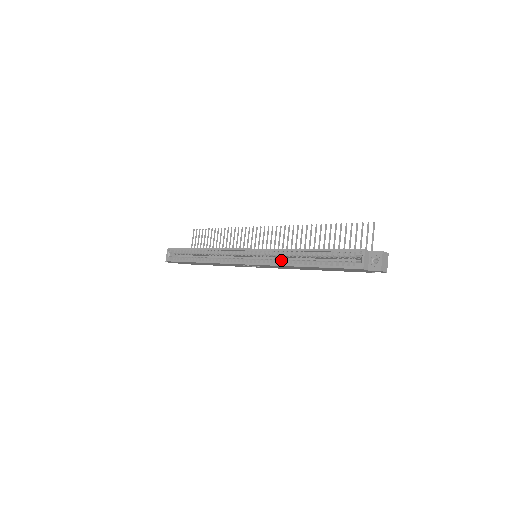
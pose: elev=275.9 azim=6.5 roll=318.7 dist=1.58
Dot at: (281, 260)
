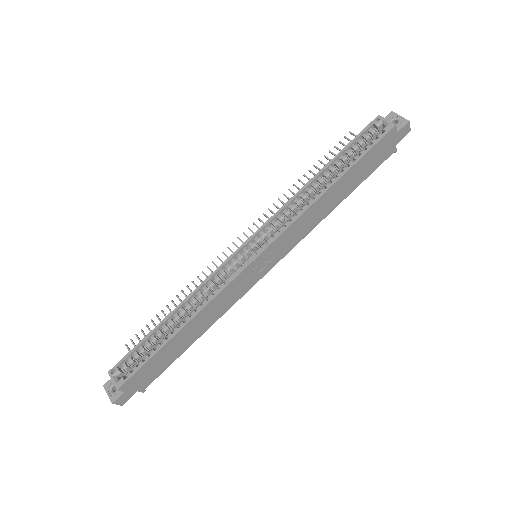
Dot at: (298, 211)
